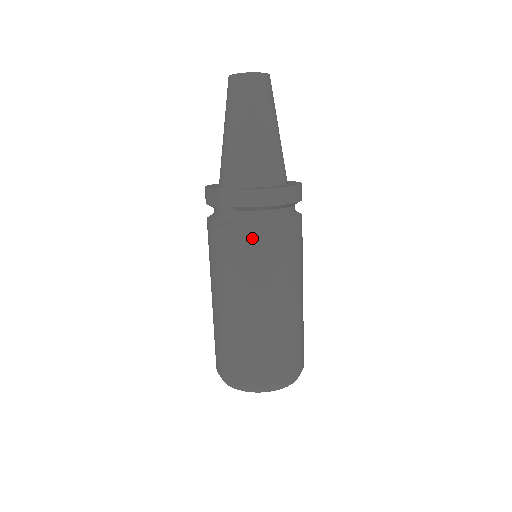
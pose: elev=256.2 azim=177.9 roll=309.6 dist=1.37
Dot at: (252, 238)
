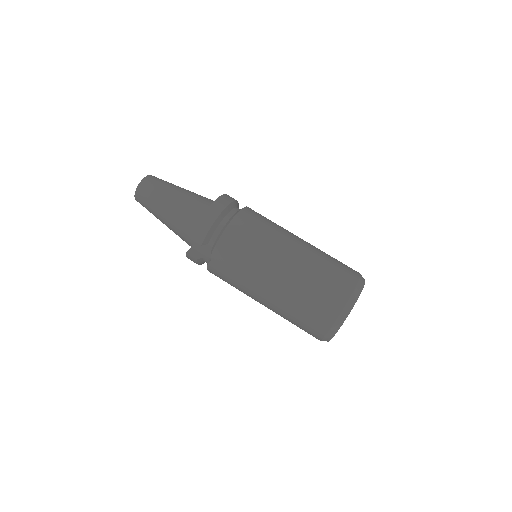
Dot at: (228, 245)
